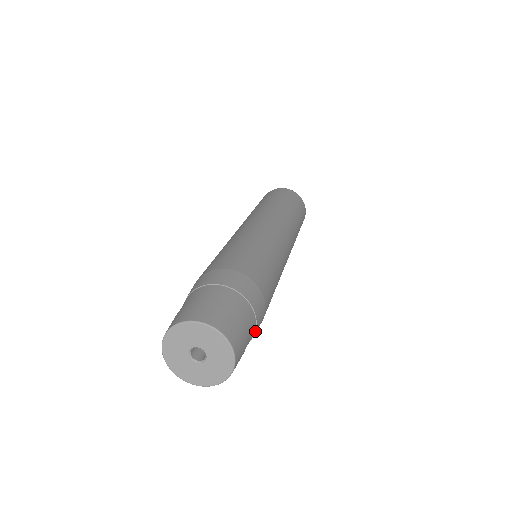
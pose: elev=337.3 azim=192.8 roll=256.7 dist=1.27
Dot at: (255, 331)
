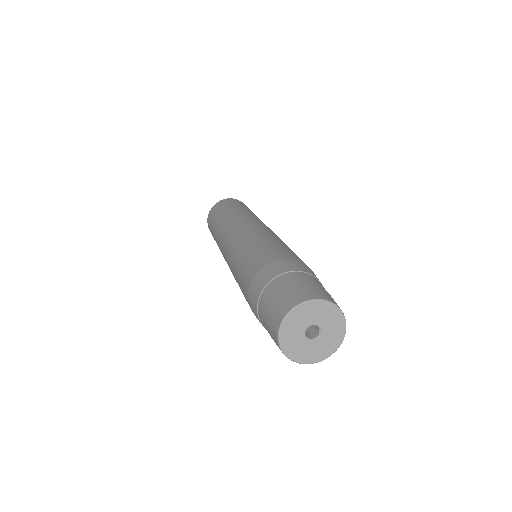
Dot at: occluded
